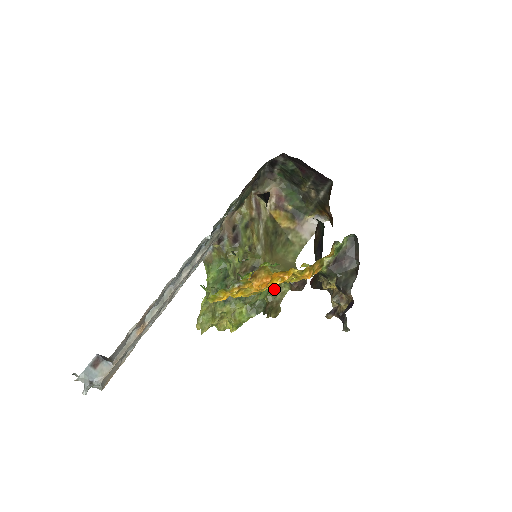
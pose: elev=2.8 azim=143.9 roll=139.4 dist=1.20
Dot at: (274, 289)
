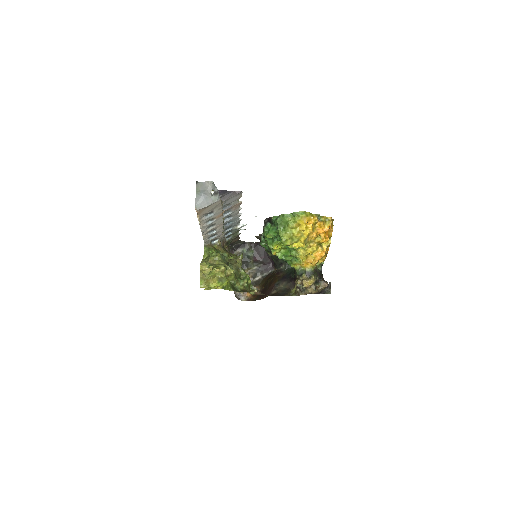
Dot at: (248, 285)
